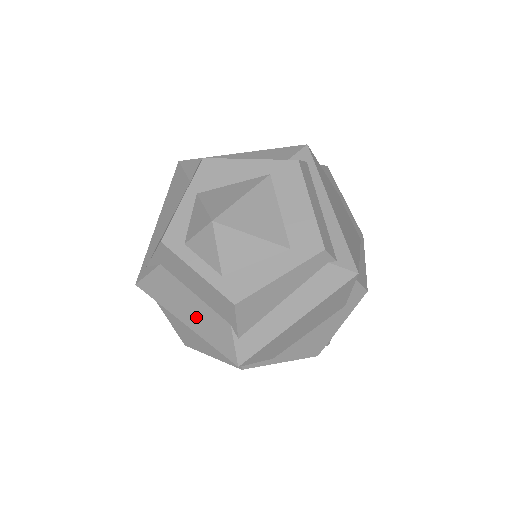
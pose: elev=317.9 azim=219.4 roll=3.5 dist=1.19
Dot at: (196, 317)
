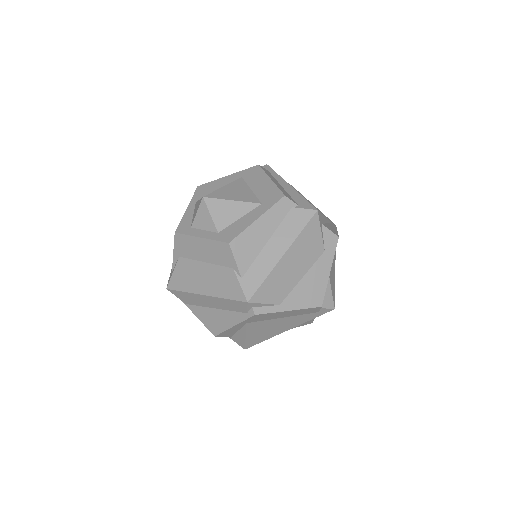
Dot at: (210, 282)
